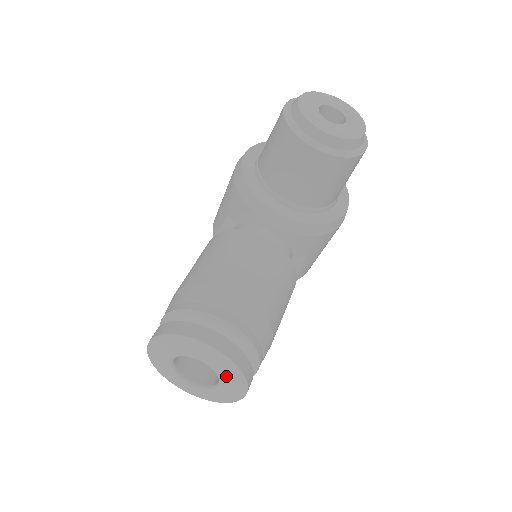
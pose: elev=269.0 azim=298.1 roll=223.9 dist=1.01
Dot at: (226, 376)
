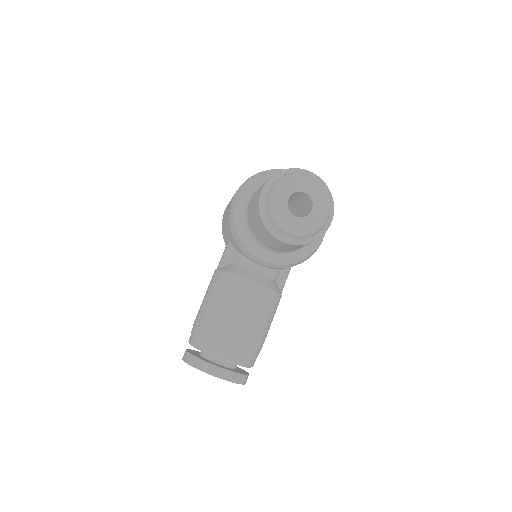
Dot at: occluded
